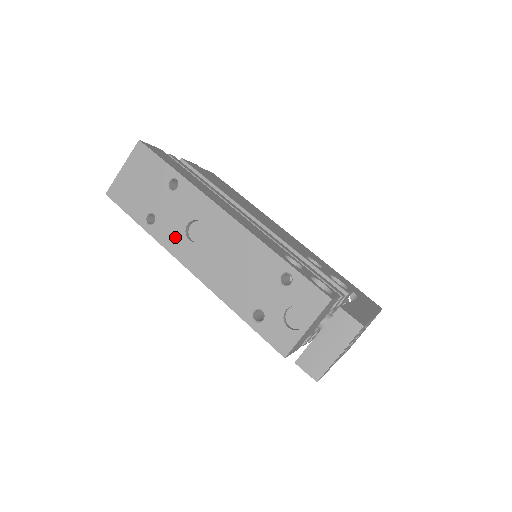
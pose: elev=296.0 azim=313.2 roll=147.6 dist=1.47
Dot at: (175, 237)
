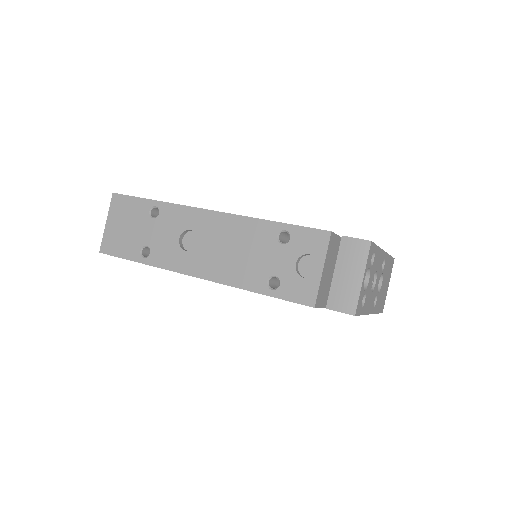
Dot at: (173, 255)
